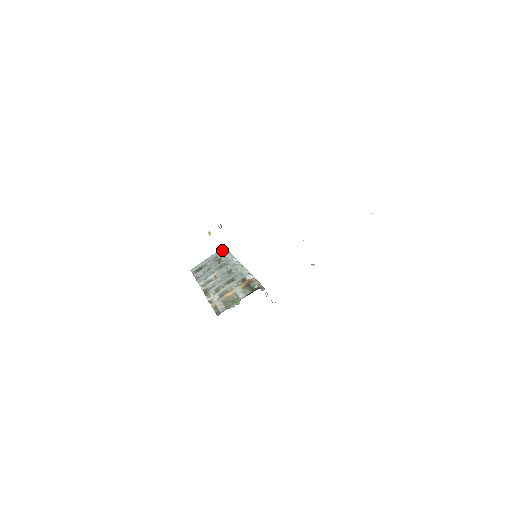
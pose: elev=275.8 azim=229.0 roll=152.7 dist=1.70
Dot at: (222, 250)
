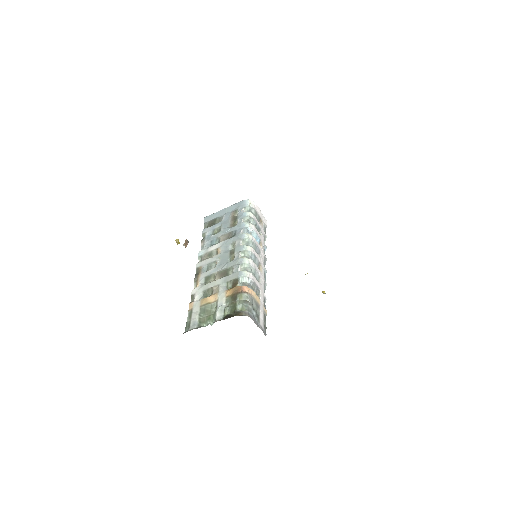
Dot at: (245, 202)
